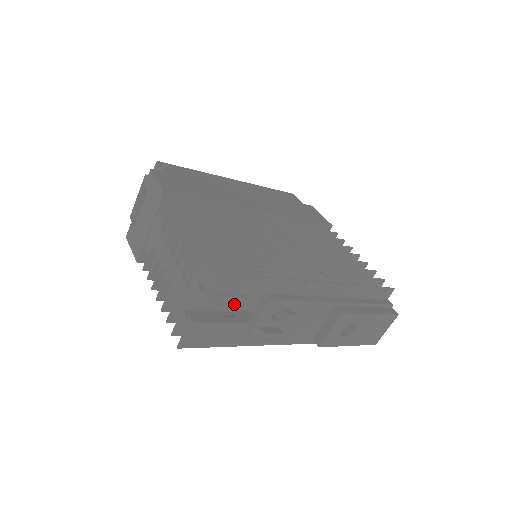
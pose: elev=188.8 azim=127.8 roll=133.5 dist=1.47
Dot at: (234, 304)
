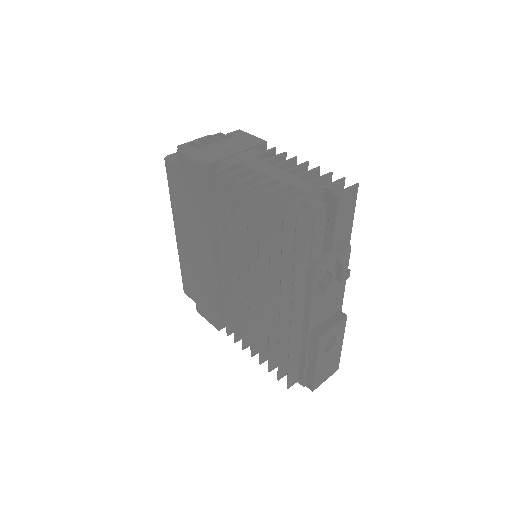
Dot at: (340, 224)
